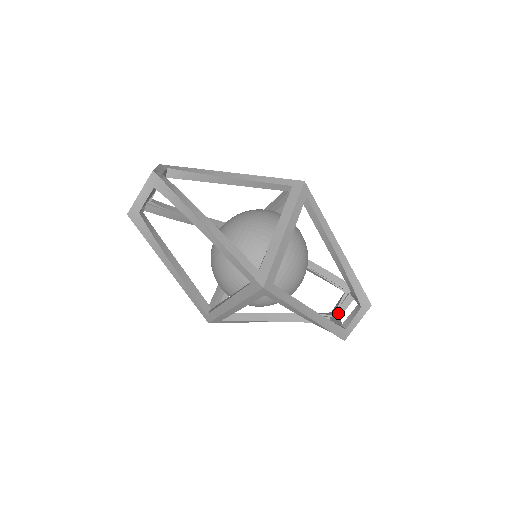
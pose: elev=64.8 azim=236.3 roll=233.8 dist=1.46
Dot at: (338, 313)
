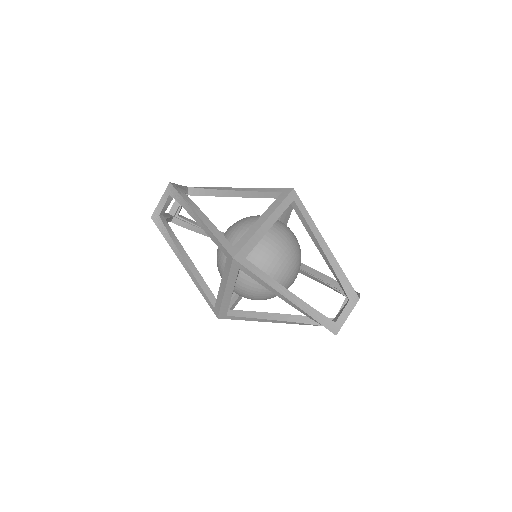
Dot at: occluded
